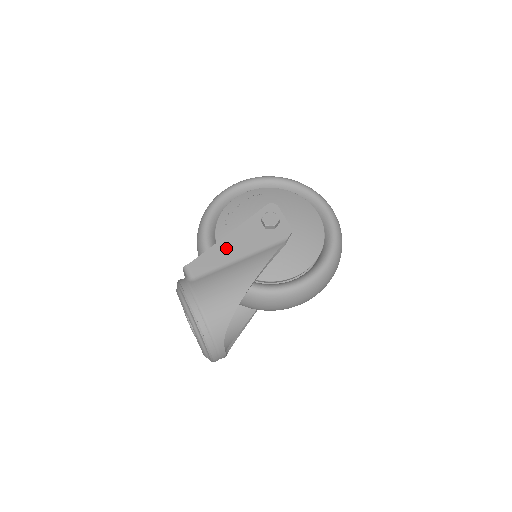
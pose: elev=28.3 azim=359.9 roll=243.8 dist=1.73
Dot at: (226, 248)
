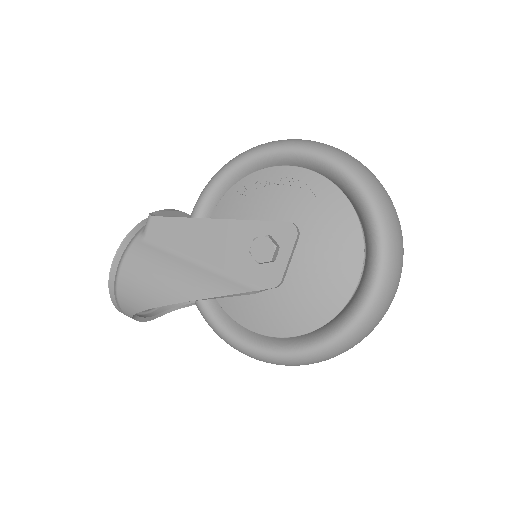
Dot at: (196, 234)
